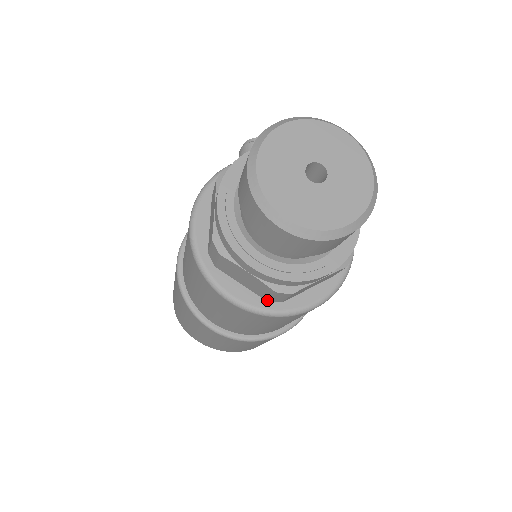
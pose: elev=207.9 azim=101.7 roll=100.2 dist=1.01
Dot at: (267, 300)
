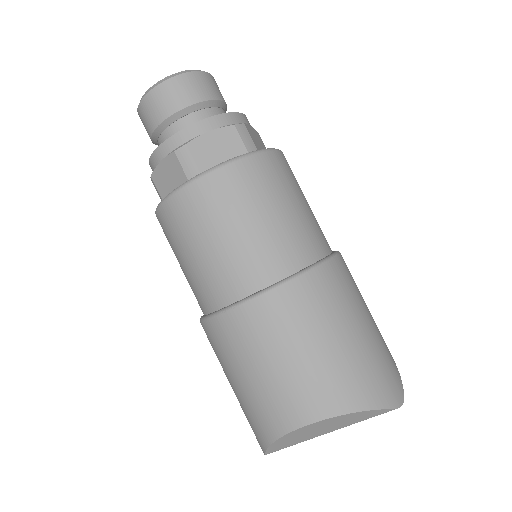
Dot at: occluded
